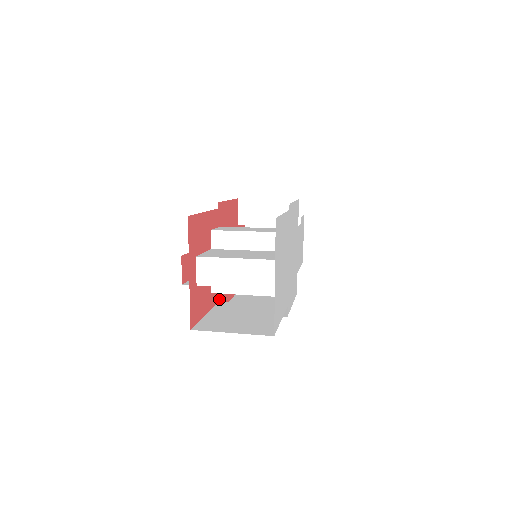
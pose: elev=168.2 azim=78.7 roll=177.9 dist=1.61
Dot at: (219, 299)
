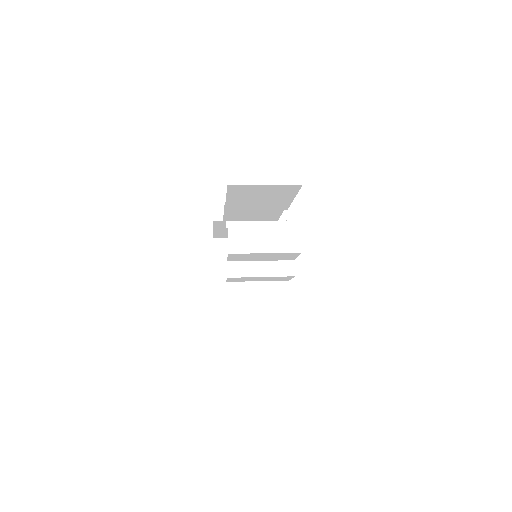
Dot at: occluded
